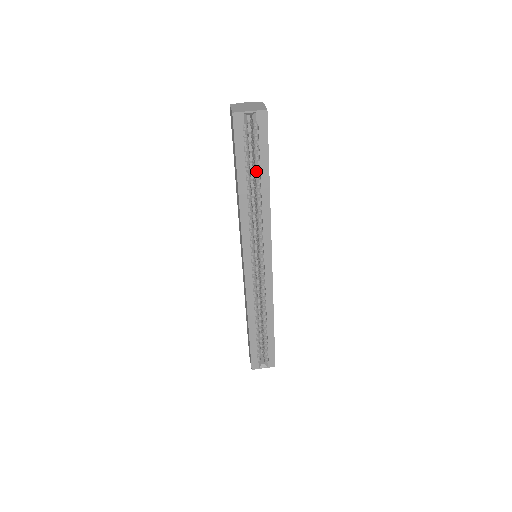
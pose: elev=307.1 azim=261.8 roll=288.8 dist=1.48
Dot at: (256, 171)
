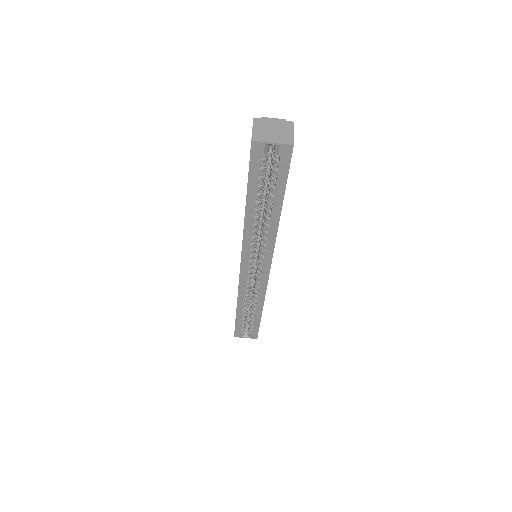
Dot at: (269, 196)
